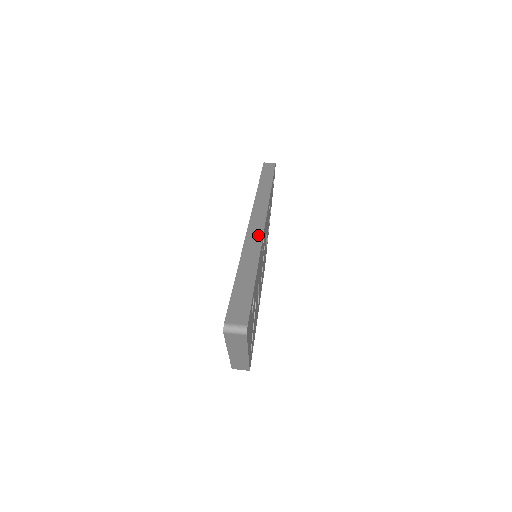
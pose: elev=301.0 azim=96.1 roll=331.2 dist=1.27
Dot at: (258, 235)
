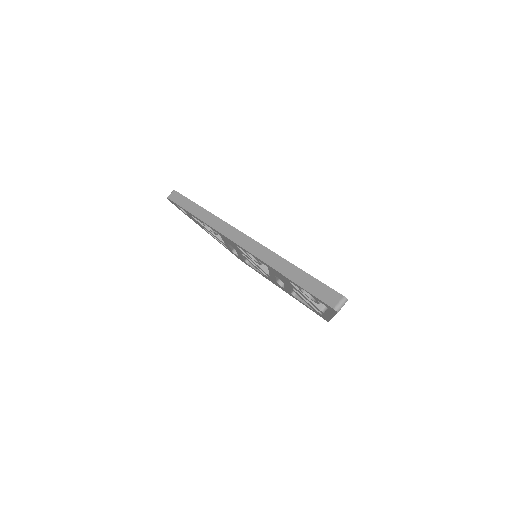
Dot at: (257, 247)
